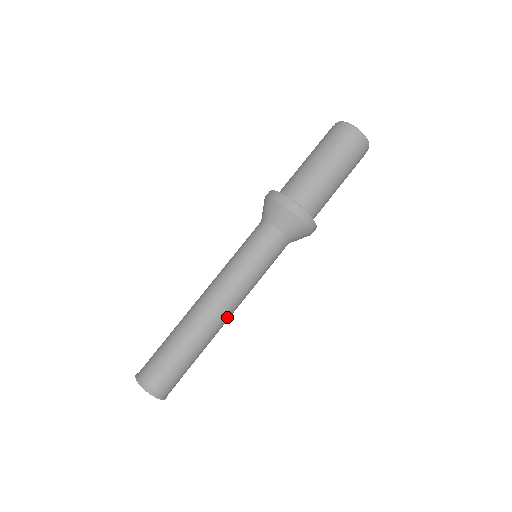
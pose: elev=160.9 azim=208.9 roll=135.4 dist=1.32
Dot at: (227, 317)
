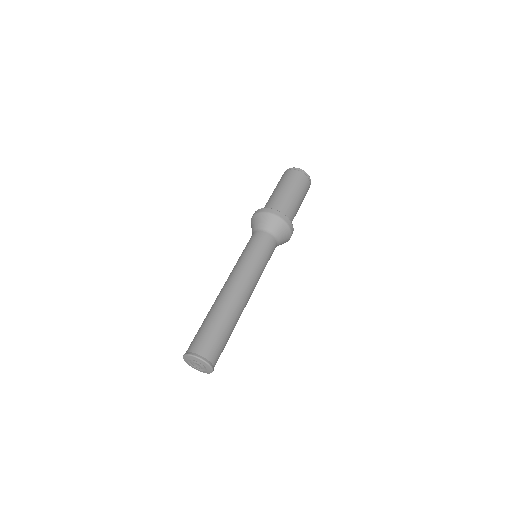
Dot at: (247, 302)
